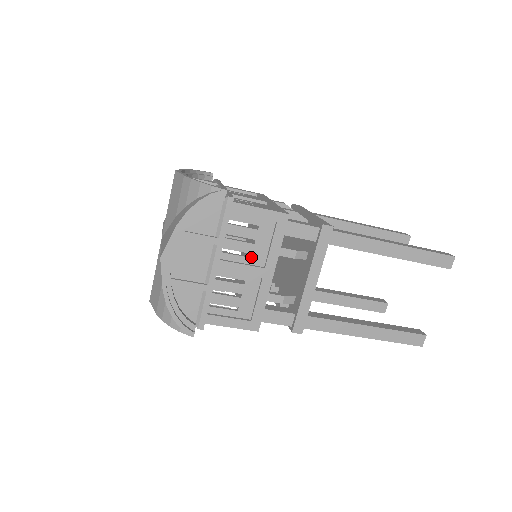
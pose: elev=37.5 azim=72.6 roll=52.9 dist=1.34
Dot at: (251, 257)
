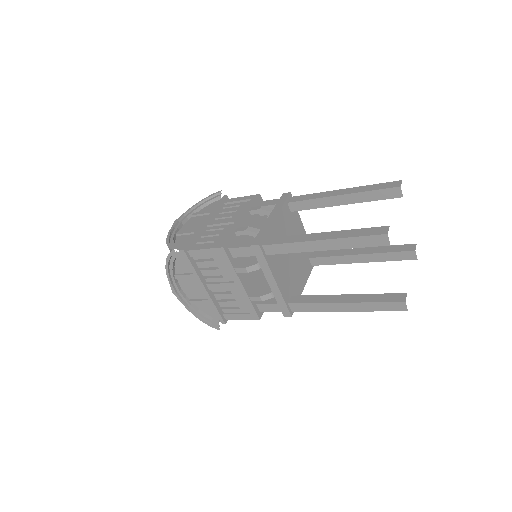
Dot at: (223, 277)
